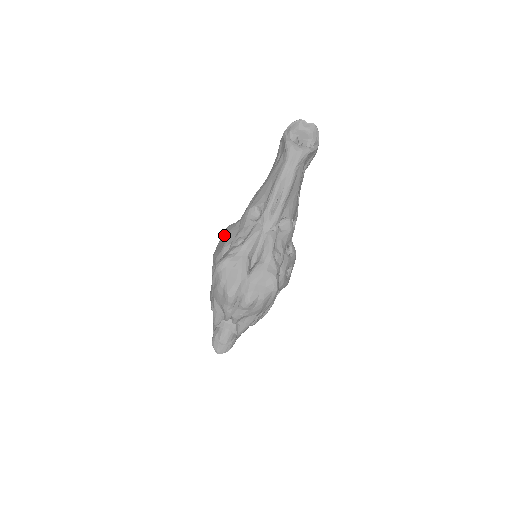
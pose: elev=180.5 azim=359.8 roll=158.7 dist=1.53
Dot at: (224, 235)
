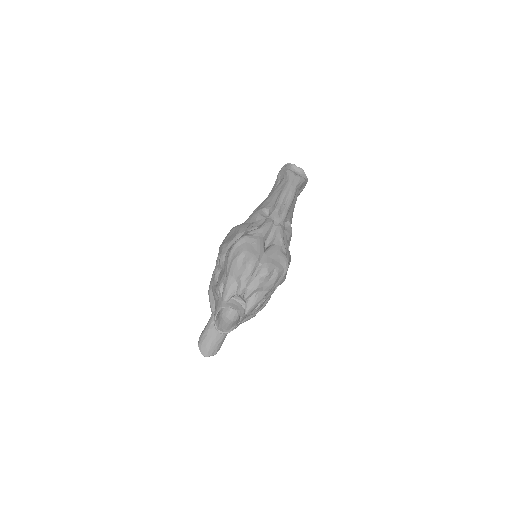
Dot at: (233, 230)
